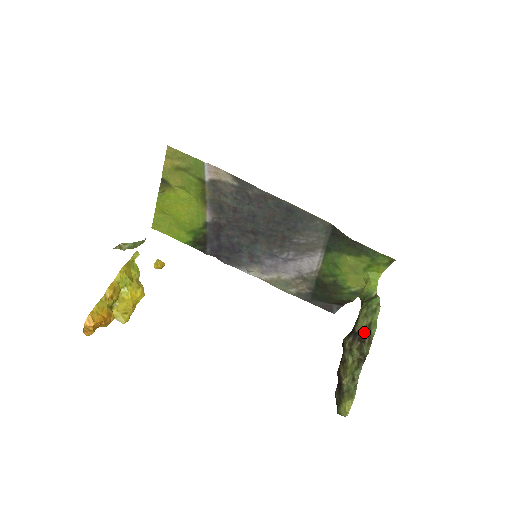
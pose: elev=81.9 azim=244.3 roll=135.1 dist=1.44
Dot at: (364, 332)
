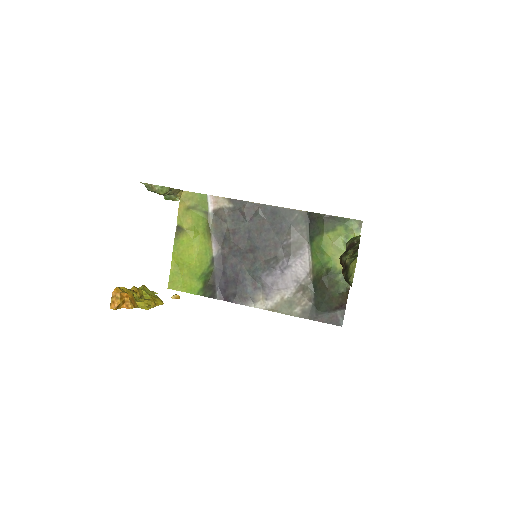
Dot at: (352, 242)
